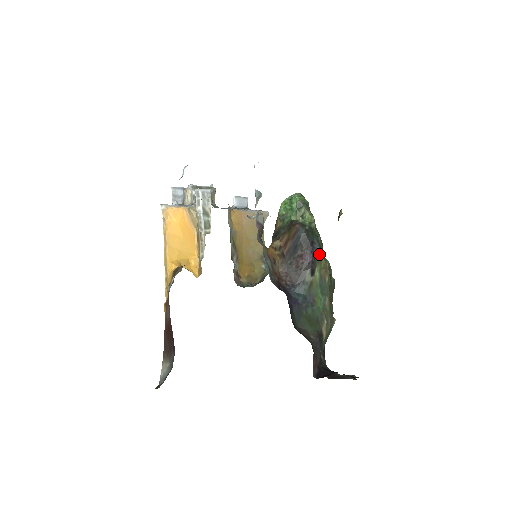
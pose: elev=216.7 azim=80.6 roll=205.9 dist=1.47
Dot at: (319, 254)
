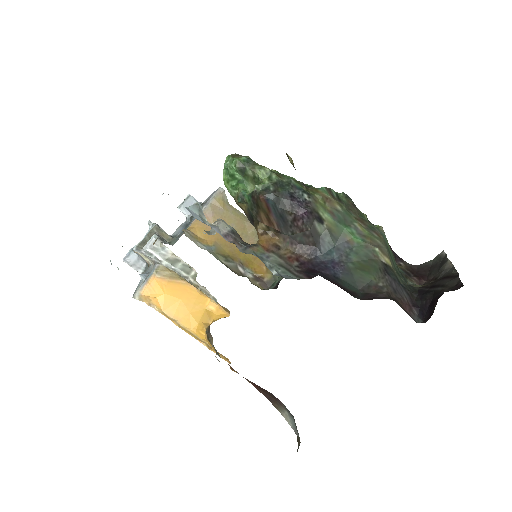
Dot at: (308, 196)
